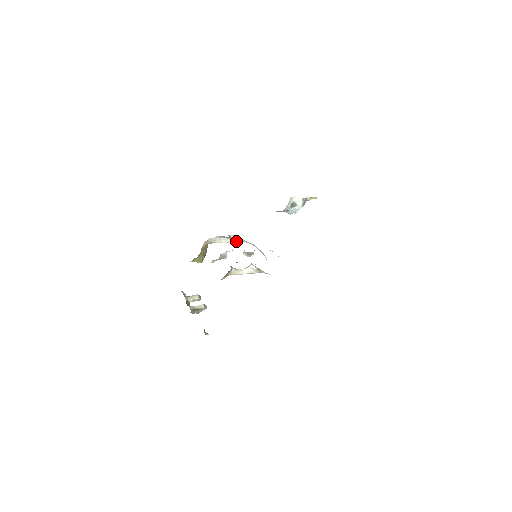
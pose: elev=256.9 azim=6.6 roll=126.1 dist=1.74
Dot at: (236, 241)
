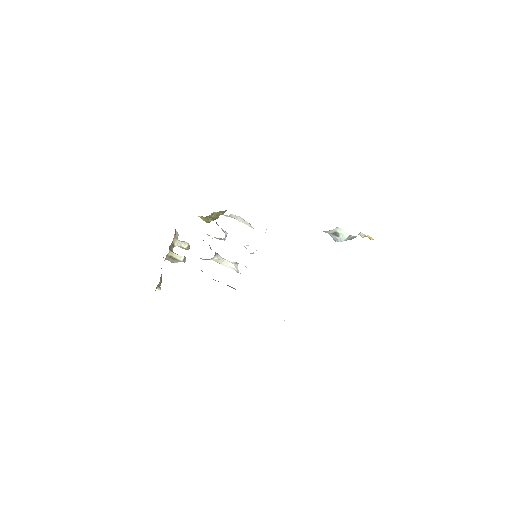
Dot at: occluded
